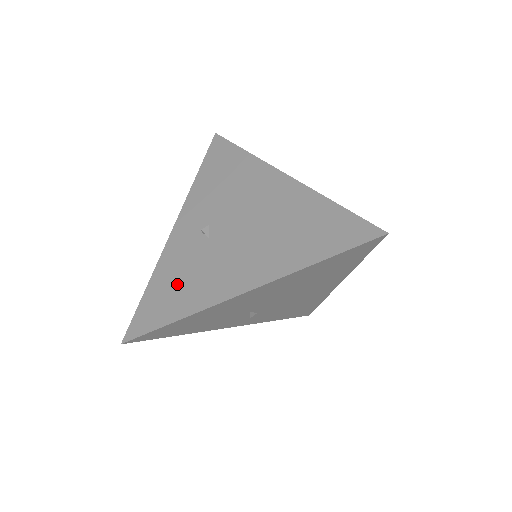
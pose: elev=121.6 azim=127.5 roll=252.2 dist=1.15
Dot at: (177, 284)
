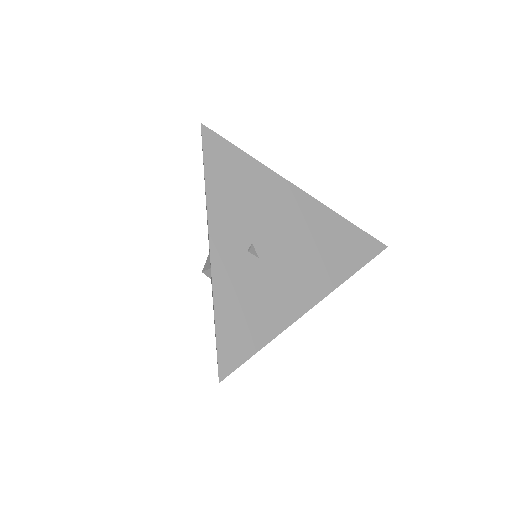
Dot at: (250, 309)
